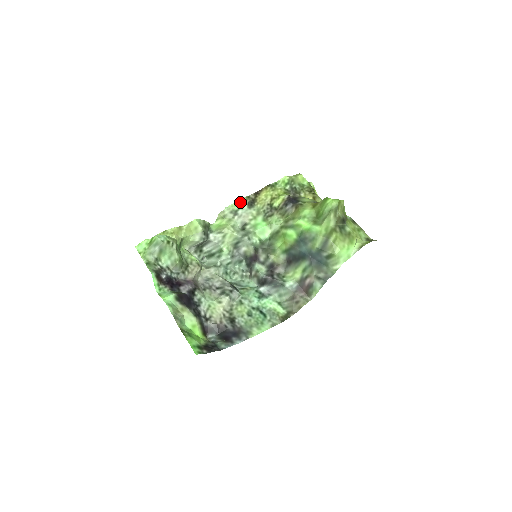
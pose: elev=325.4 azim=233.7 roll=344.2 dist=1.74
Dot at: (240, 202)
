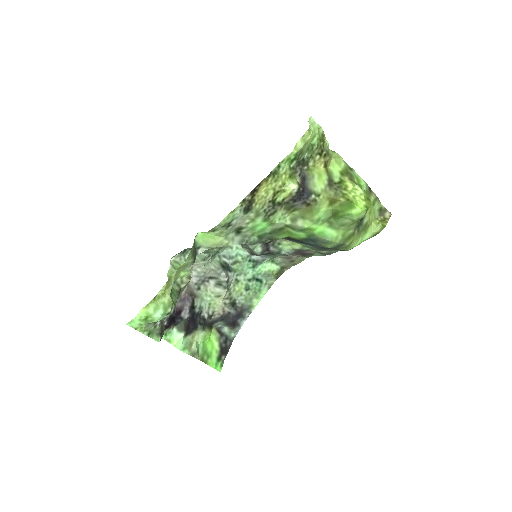
Dot at: (234, 212)
